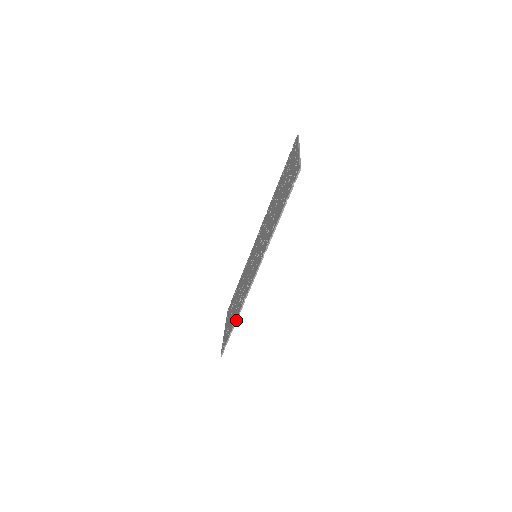
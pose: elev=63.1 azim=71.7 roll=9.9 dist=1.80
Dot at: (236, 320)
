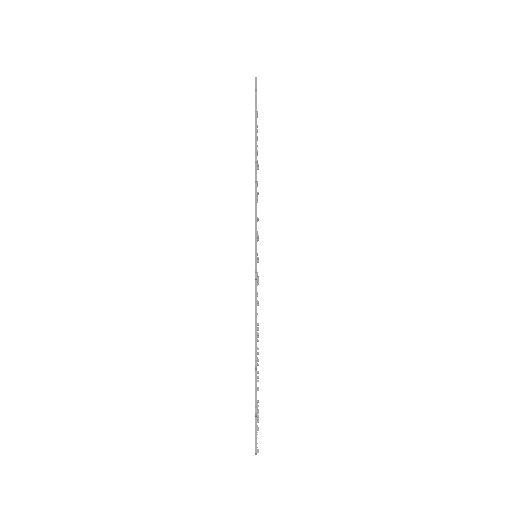
Dot at: (255, 327)
